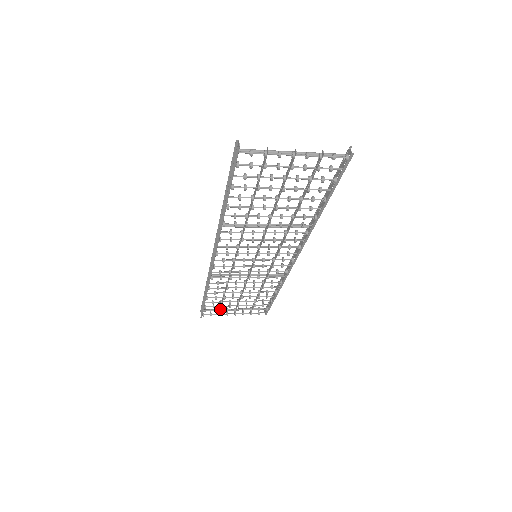
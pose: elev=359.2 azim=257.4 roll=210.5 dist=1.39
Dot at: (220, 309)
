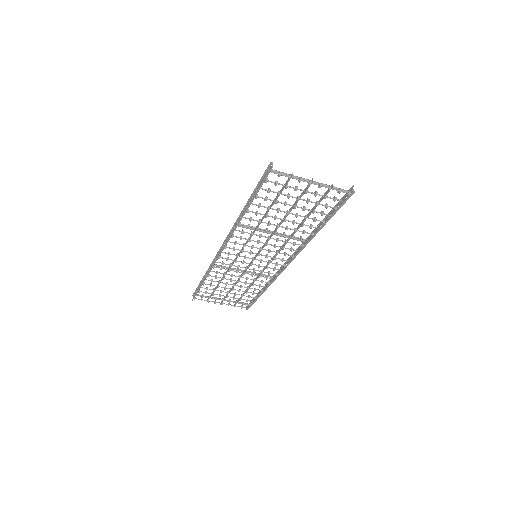
Dot at: occluded
